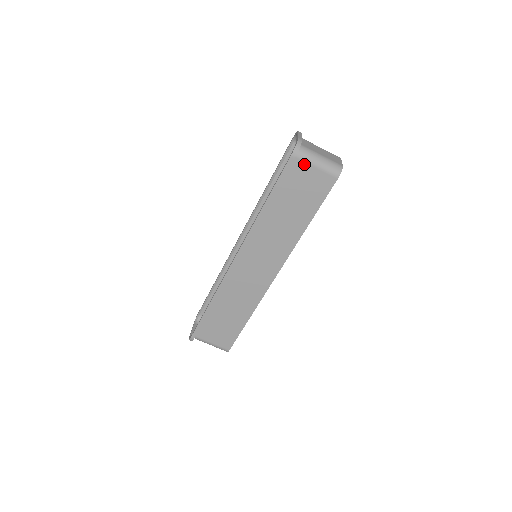
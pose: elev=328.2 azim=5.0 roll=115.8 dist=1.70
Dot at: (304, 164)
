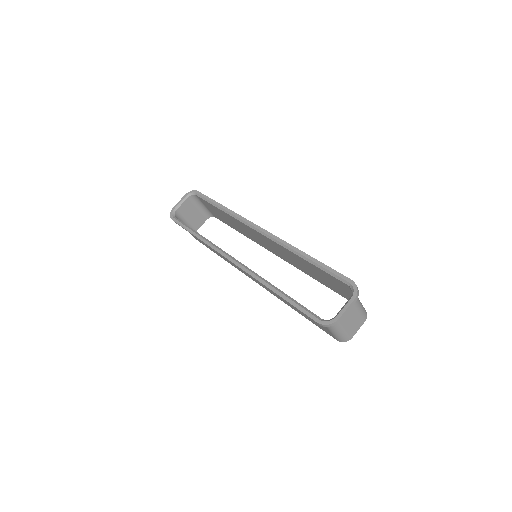
Dot at: occluded
